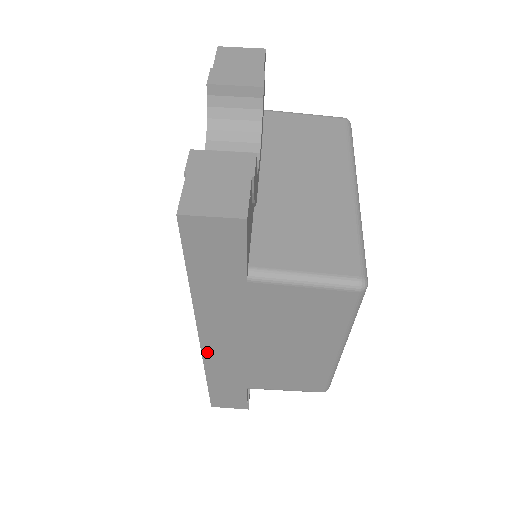
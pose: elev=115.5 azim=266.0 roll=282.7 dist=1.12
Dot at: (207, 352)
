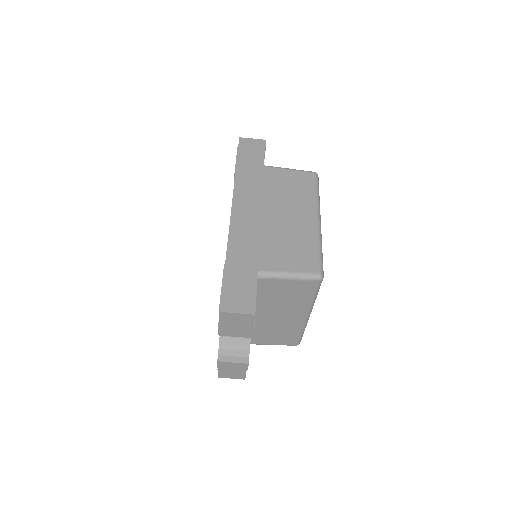
Dot at: occluded
